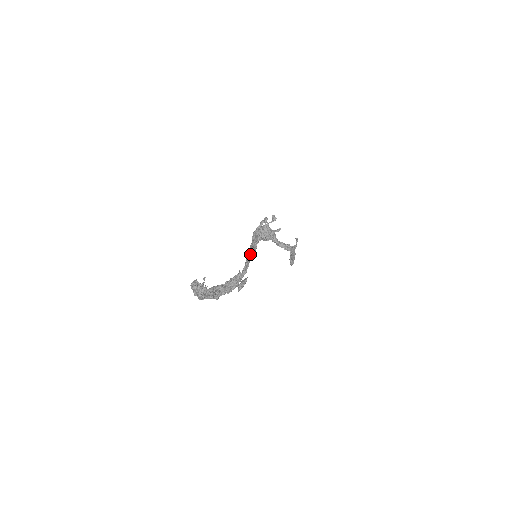
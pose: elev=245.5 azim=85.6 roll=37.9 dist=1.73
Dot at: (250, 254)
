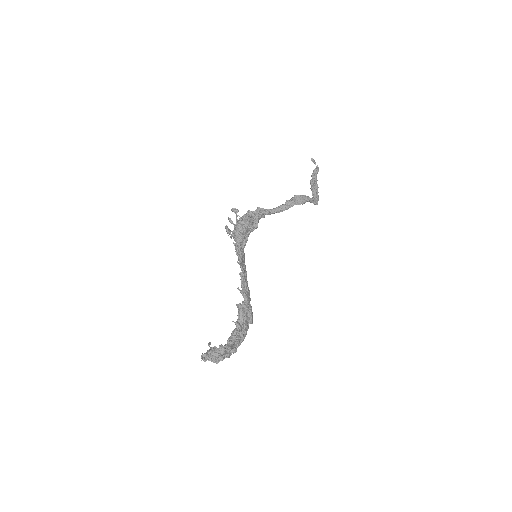
Dot at: (241, 270)
